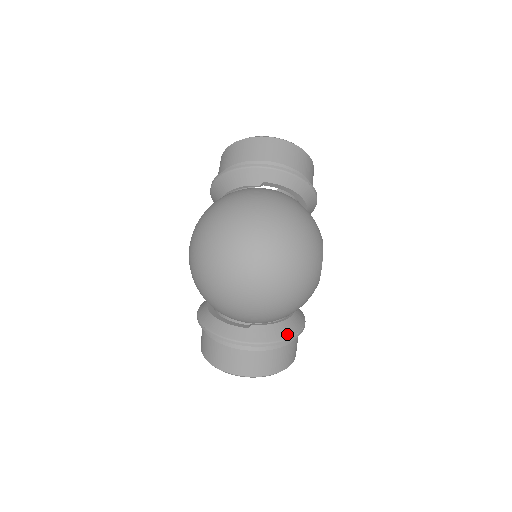
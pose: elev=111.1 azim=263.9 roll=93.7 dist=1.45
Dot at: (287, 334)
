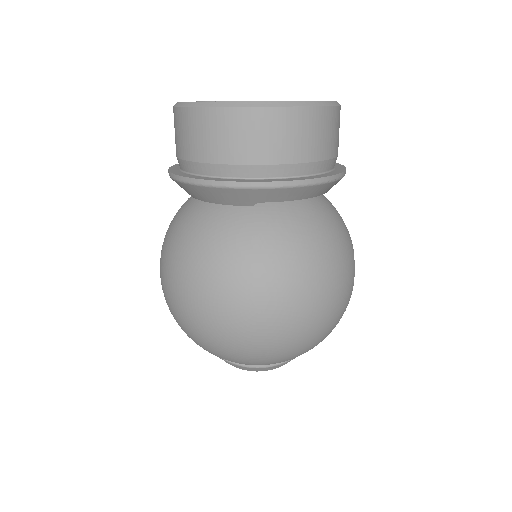
Dot at: occluded
